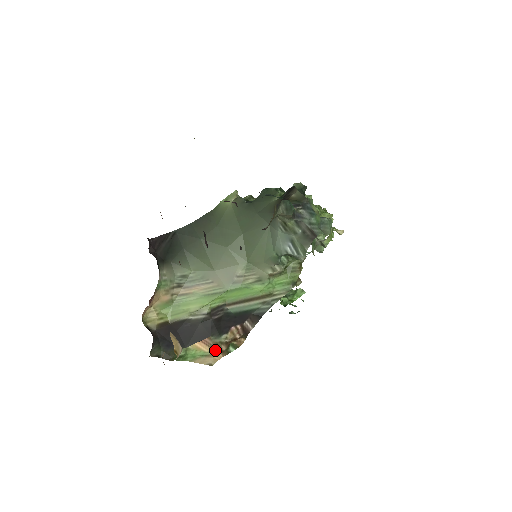
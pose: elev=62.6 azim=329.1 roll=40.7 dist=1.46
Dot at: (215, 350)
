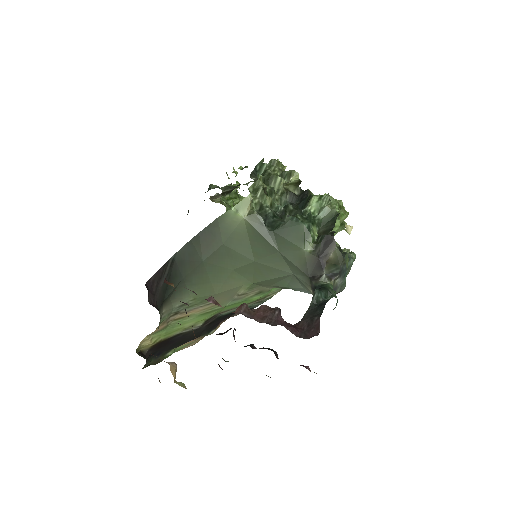
Dot at: (200, 338)
